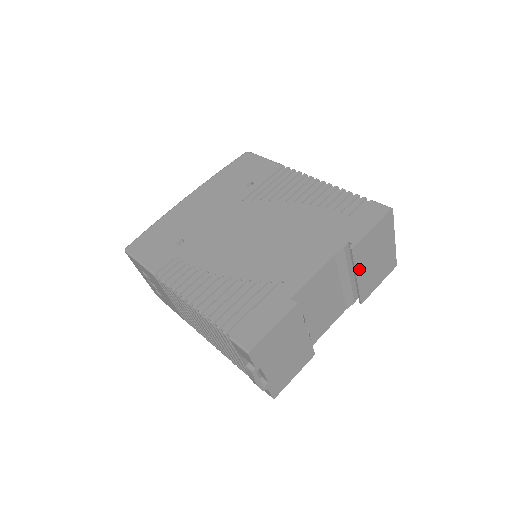
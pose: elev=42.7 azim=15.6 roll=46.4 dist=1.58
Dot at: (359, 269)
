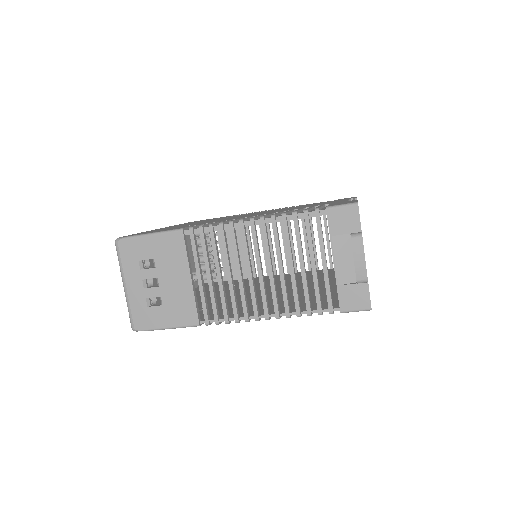
Dot at: occluded
